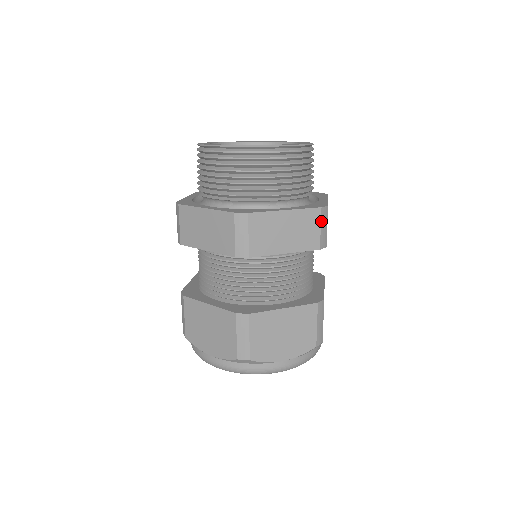
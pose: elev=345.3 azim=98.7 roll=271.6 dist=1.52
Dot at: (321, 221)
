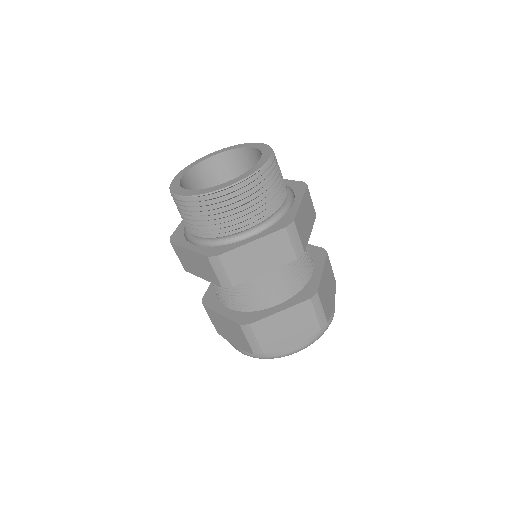
Dot at: occluded
